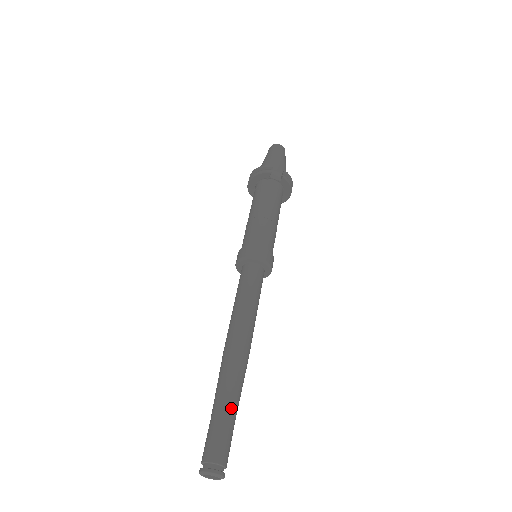
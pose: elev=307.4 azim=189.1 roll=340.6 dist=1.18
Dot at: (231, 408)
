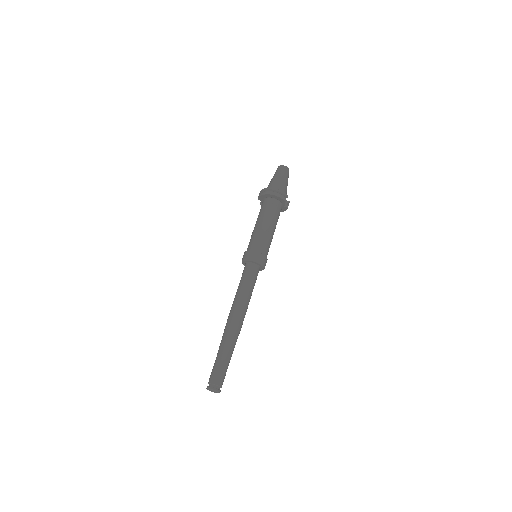
Dot at: occluded
